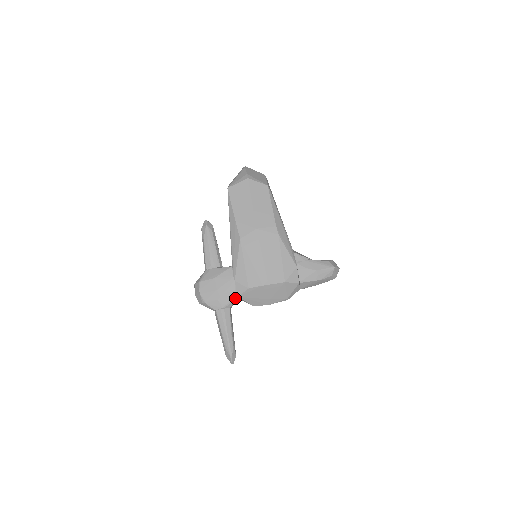
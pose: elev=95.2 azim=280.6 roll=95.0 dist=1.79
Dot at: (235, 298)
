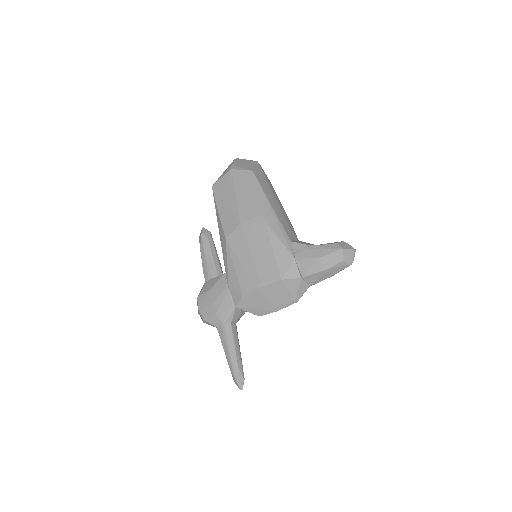
Dot at: (233, 309)
